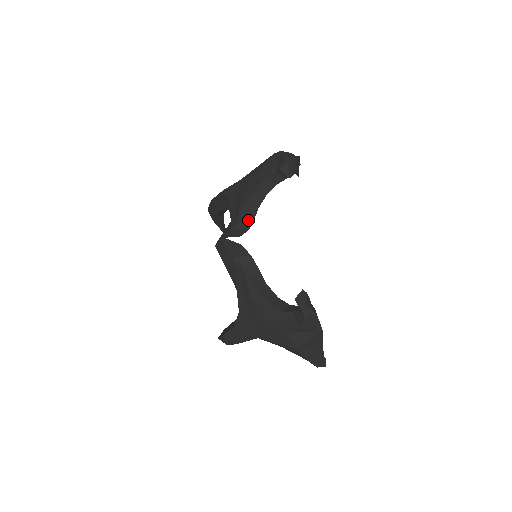
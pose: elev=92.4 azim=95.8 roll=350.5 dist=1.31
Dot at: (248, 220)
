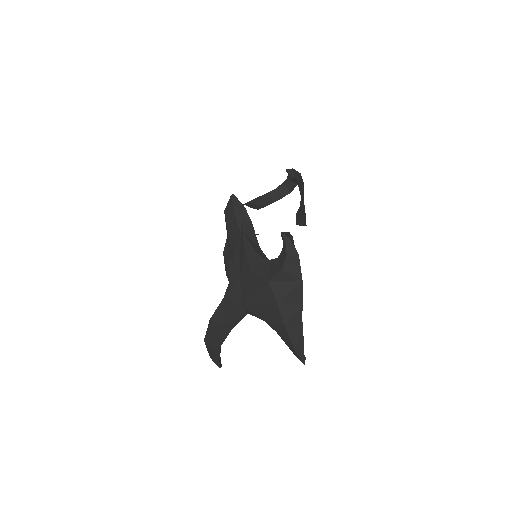
Dot at: (255, 207)
